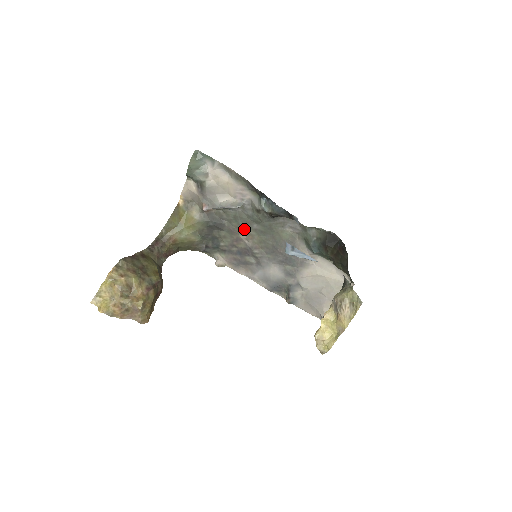
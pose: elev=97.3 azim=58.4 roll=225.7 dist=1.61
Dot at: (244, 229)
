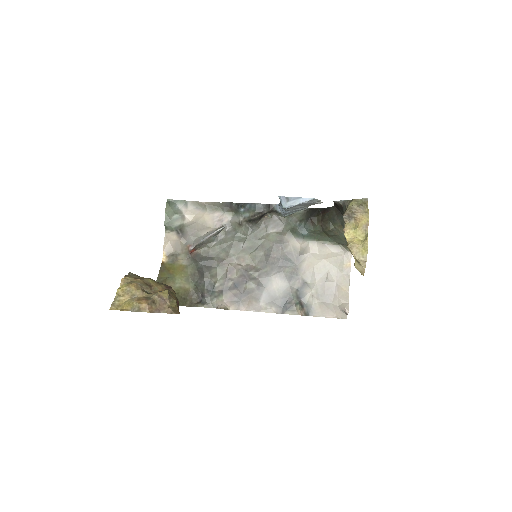
Dot at: (233, 254)
